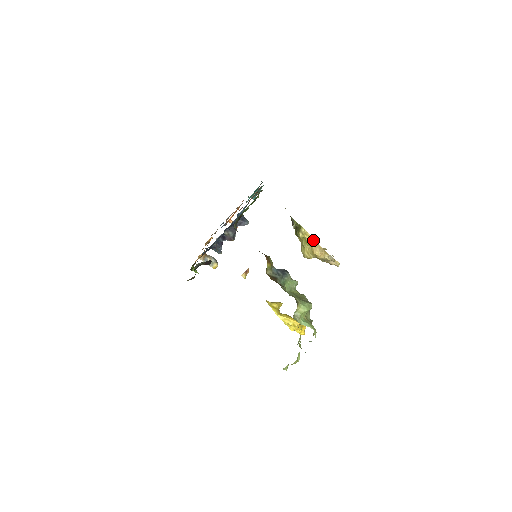
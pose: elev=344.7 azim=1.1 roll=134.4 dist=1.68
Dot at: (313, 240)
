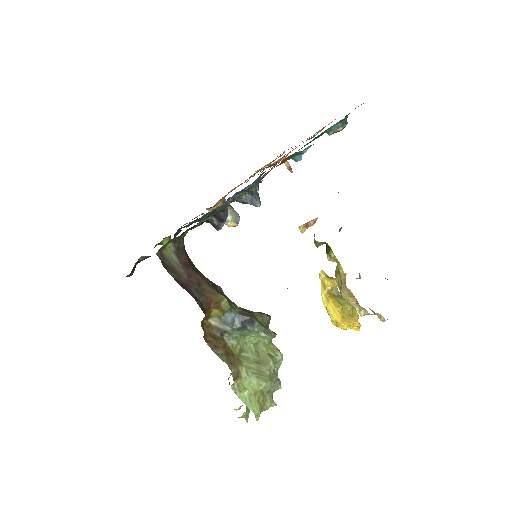
Dot at: (344, 276)
